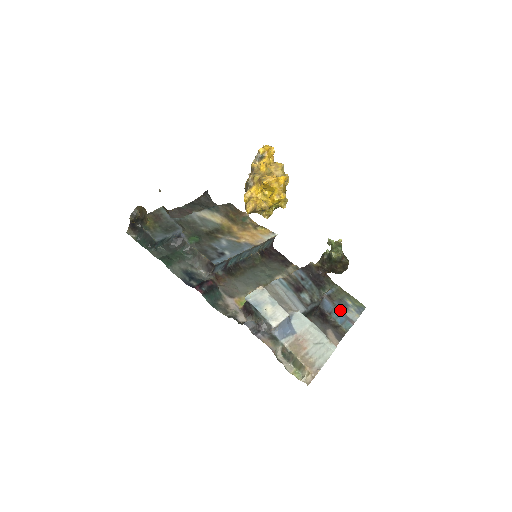
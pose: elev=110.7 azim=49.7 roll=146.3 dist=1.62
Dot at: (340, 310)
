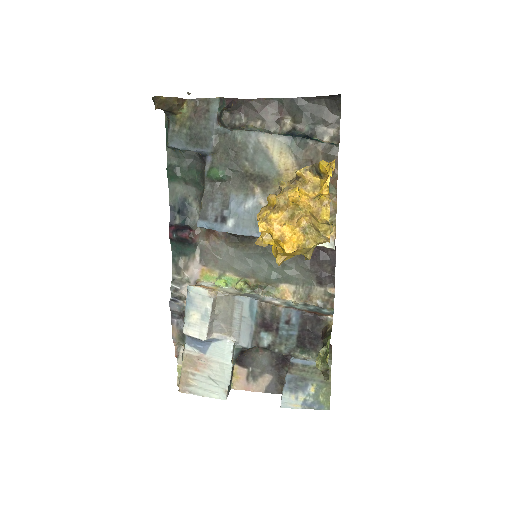
Dot at: (284, 384)
